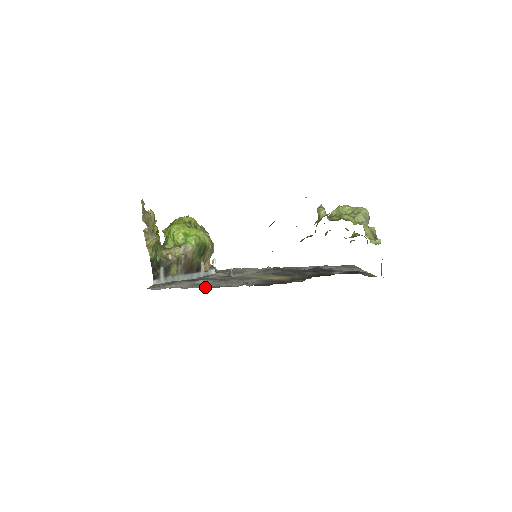
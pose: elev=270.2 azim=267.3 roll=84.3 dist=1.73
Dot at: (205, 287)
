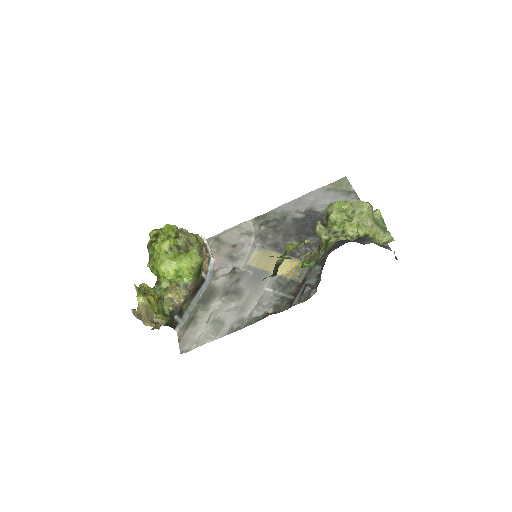
Dot at: (231, 331)
